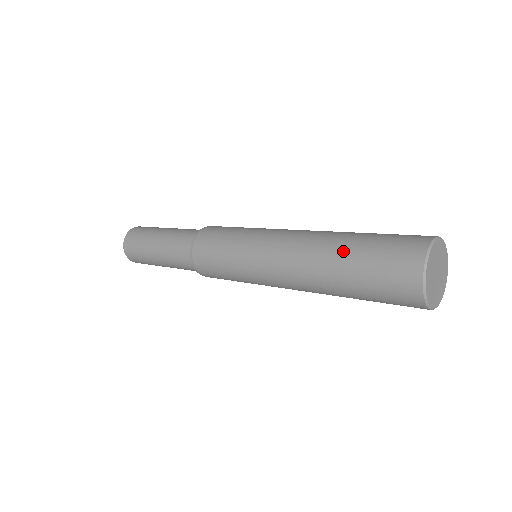
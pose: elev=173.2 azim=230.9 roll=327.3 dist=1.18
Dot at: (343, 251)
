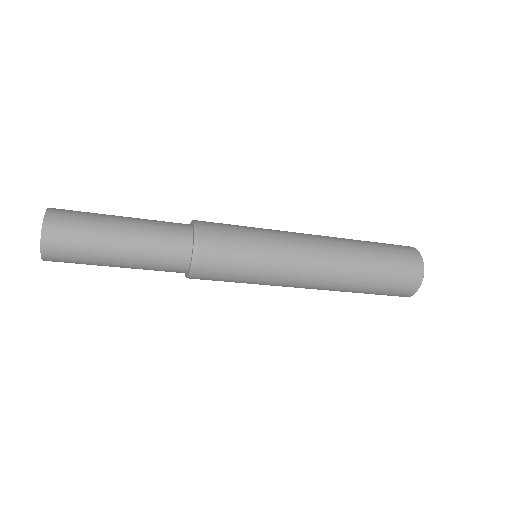
Dot at: (359, 240)
